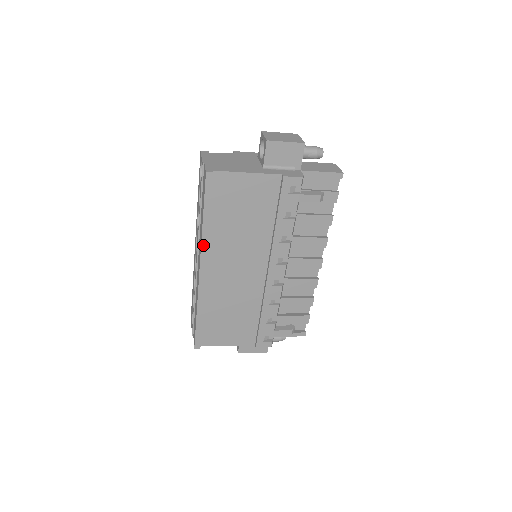
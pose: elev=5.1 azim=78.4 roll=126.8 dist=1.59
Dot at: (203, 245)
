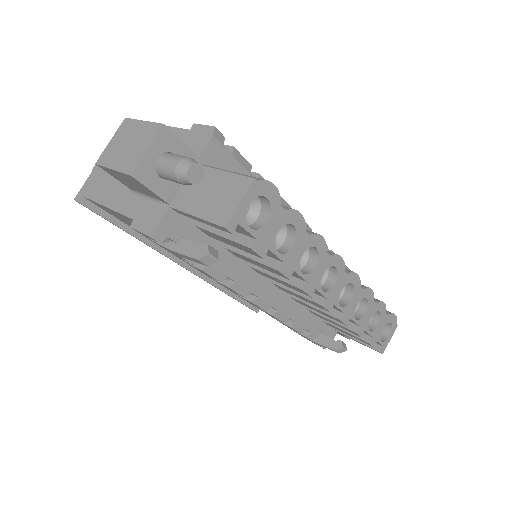
Dot at: (158, 251)
